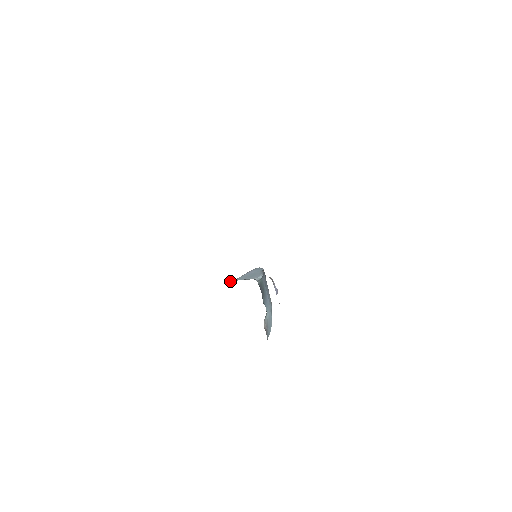
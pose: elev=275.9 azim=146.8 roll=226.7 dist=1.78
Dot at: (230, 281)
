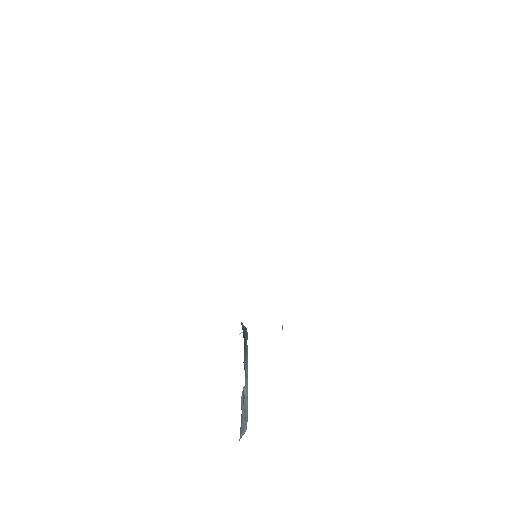
Dot at: occluded
